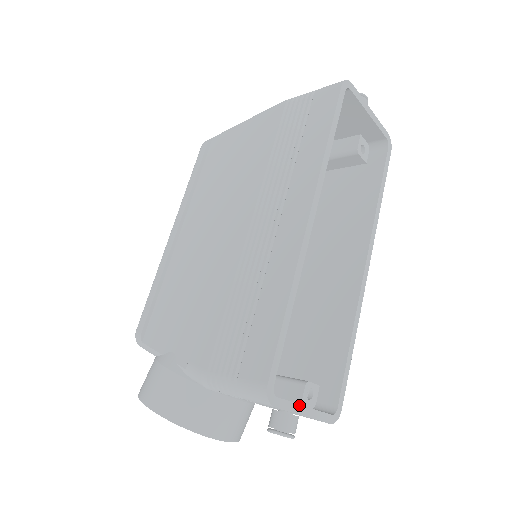
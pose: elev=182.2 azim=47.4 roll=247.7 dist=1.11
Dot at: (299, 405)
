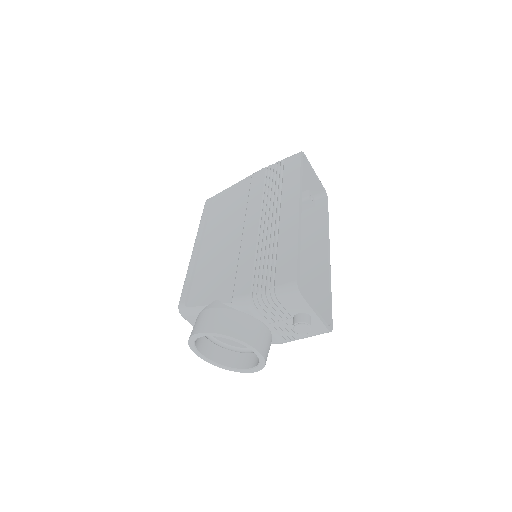
Dot at: (312, 305)
